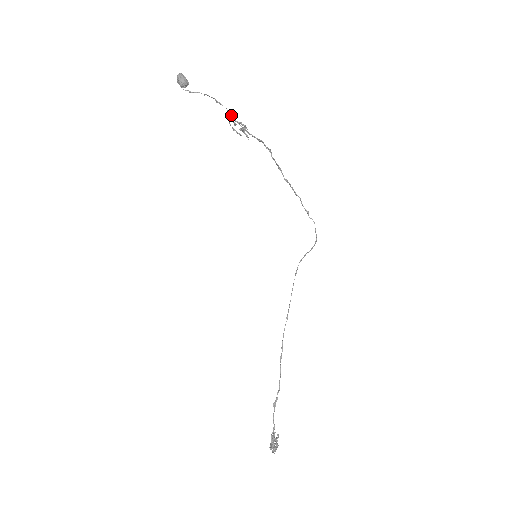
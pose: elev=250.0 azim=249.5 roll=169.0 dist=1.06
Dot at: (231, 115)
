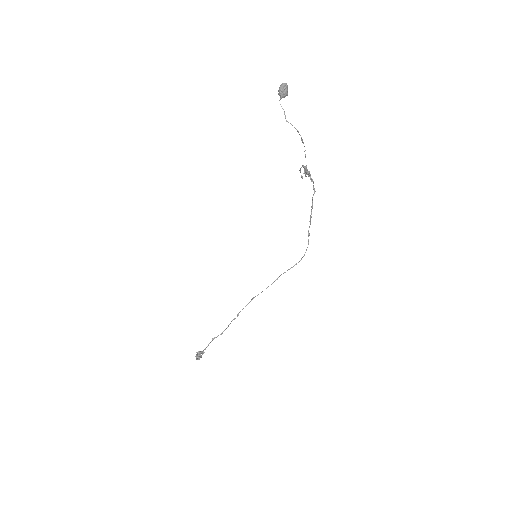
Dot at: (305, 156)
